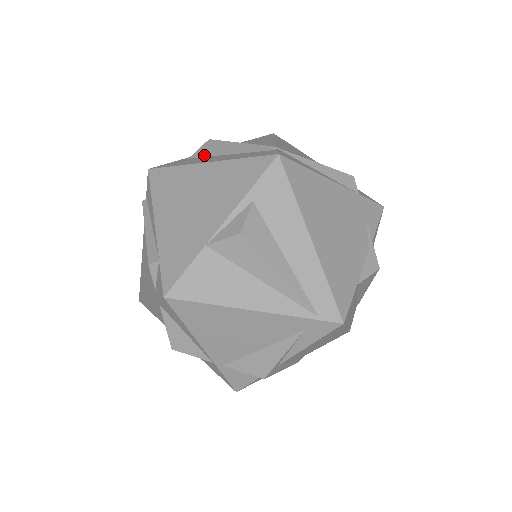
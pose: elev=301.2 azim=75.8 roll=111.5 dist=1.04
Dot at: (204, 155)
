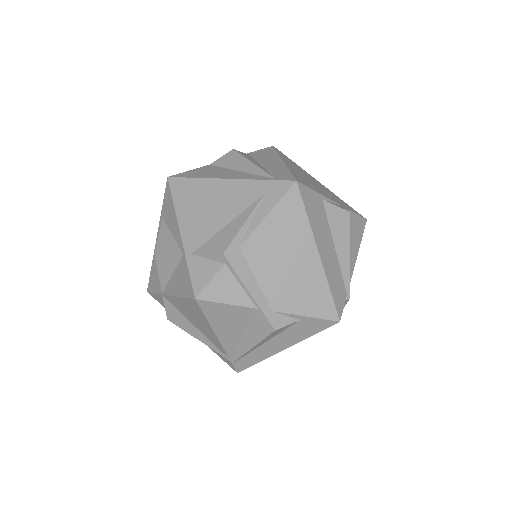
Dot at: occluded
